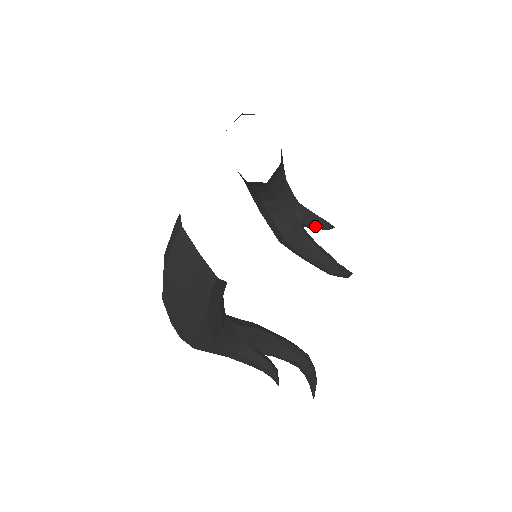
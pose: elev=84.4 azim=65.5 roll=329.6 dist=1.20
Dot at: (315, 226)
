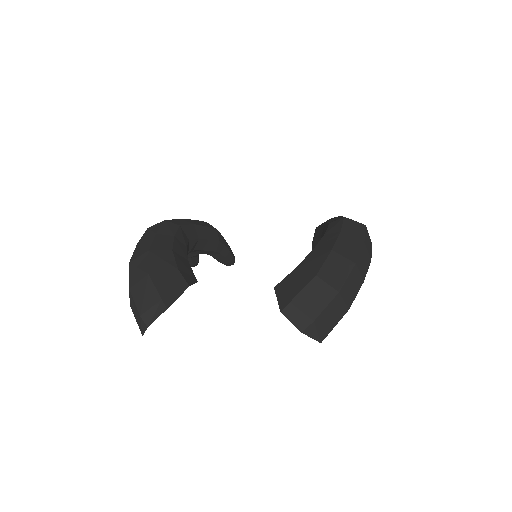
Dot at: occluded
